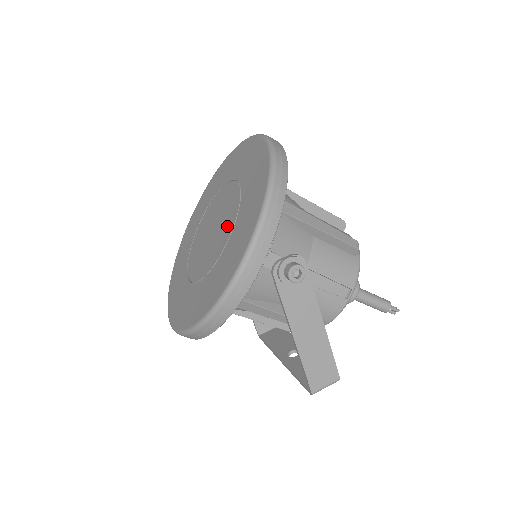
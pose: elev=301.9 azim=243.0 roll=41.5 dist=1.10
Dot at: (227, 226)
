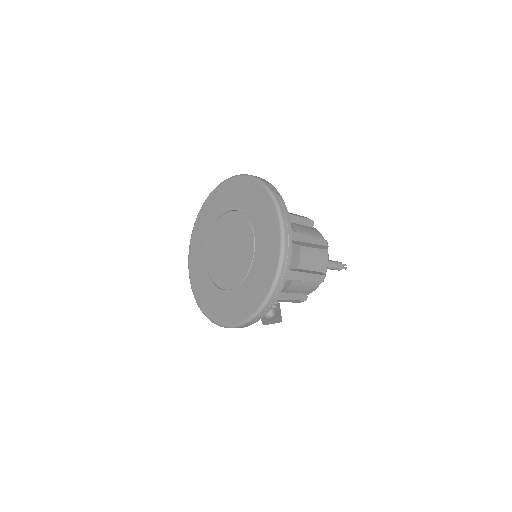
Dot at: (237, 273)
